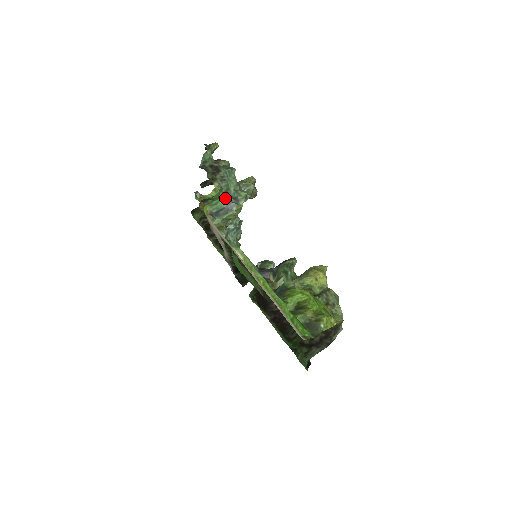
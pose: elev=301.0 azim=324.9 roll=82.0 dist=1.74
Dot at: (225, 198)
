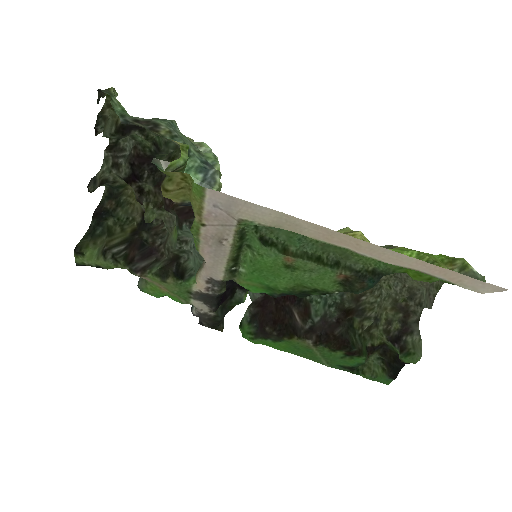
Dot at: (193, 166)
